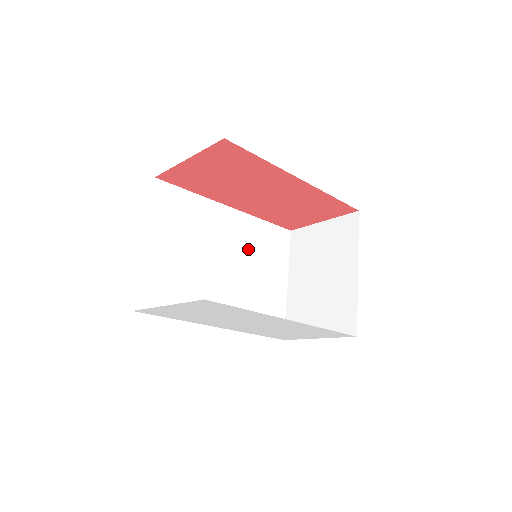
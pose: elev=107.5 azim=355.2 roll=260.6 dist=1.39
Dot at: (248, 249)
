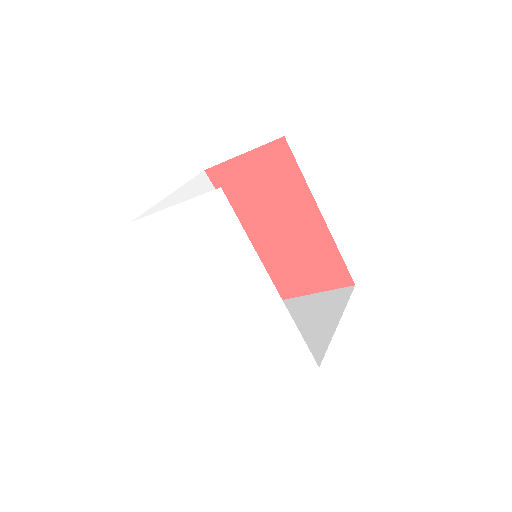
Dot at: occluded
